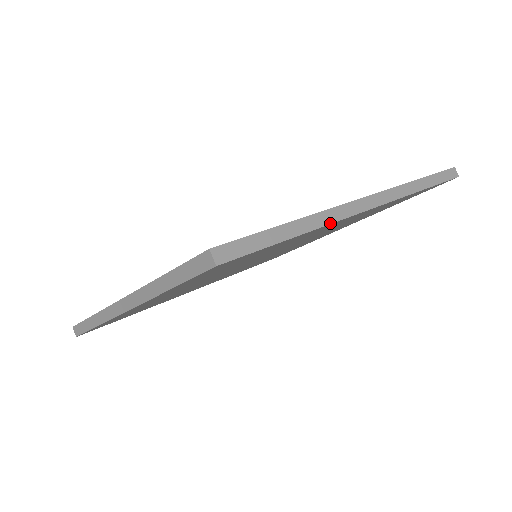
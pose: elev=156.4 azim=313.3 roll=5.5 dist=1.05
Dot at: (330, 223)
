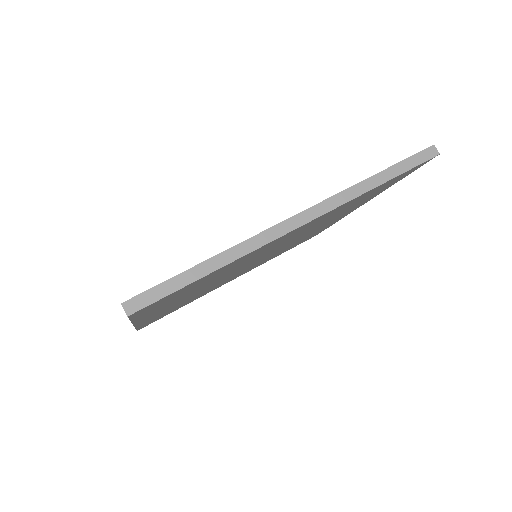
Dot at: (249, 252)
